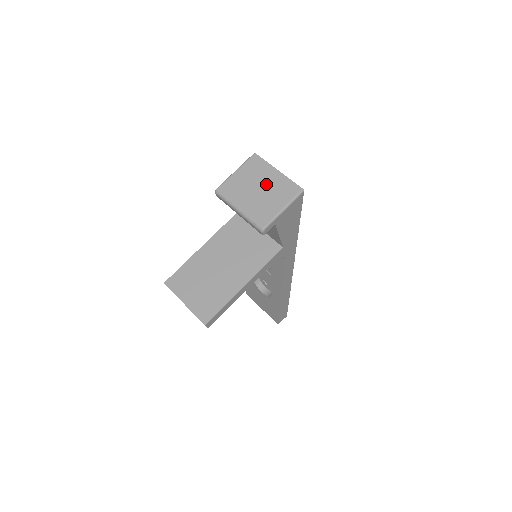
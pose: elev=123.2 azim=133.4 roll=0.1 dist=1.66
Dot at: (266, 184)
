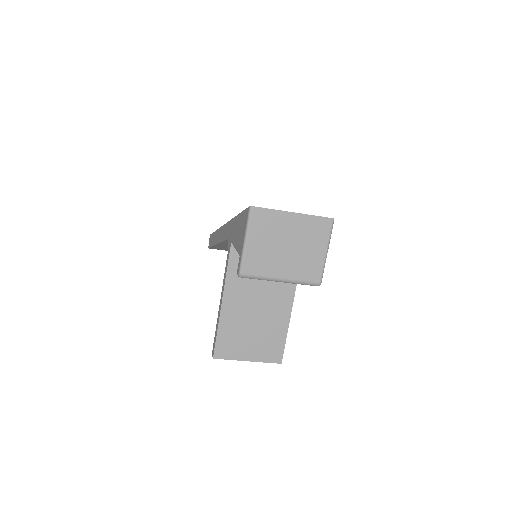
Dot at: (291, 236)
